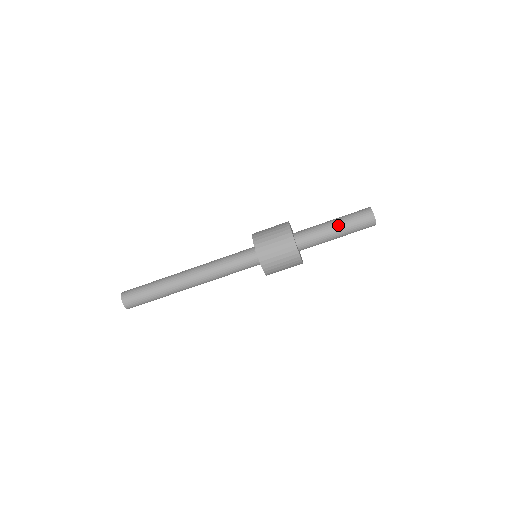
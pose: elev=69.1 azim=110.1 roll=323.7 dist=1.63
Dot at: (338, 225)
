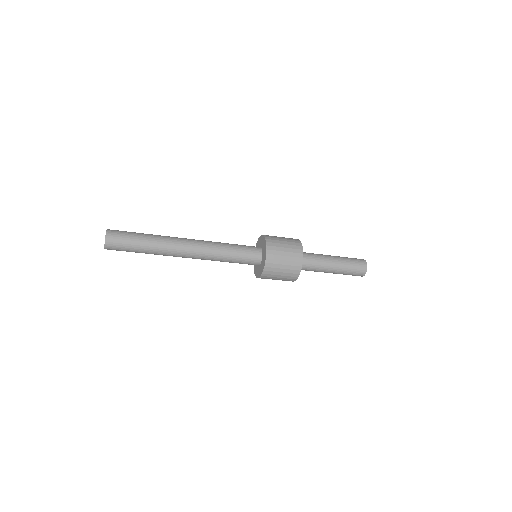
Dot at: (338, 264)
